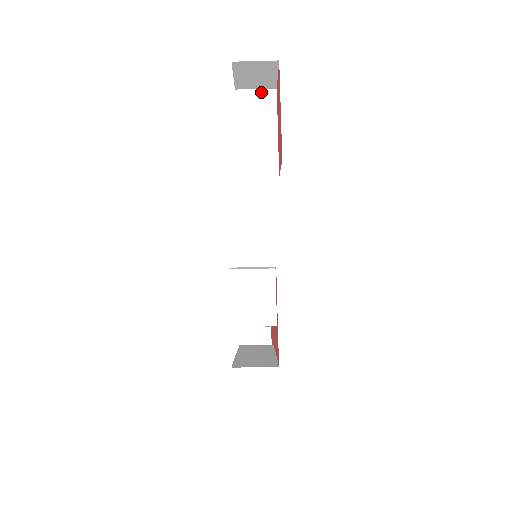
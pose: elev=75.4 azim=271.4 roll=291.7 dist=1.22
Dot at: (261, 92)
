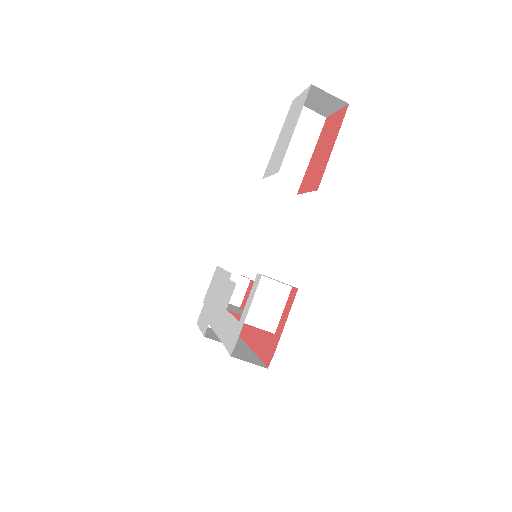
Dot at: (313, 114)
